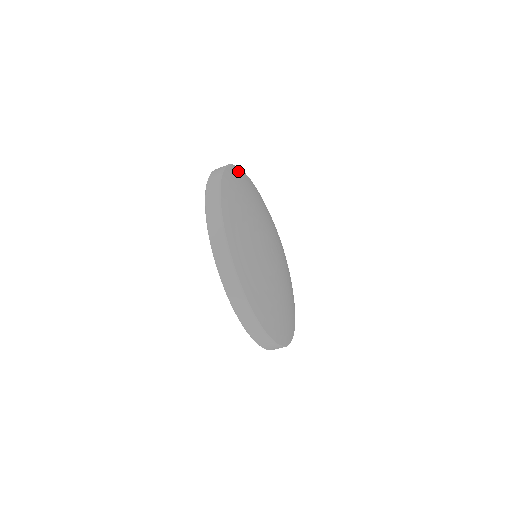
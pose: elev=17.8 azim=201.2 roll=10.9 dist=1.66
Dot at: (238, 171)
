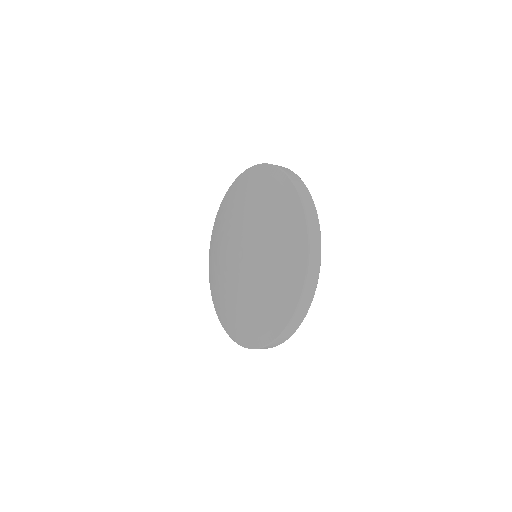
Dot at: occluded
